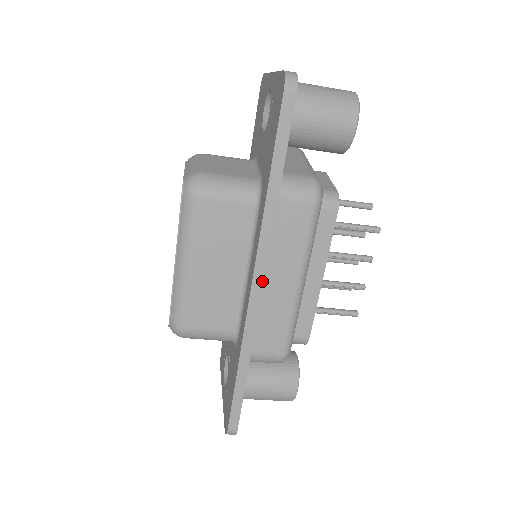
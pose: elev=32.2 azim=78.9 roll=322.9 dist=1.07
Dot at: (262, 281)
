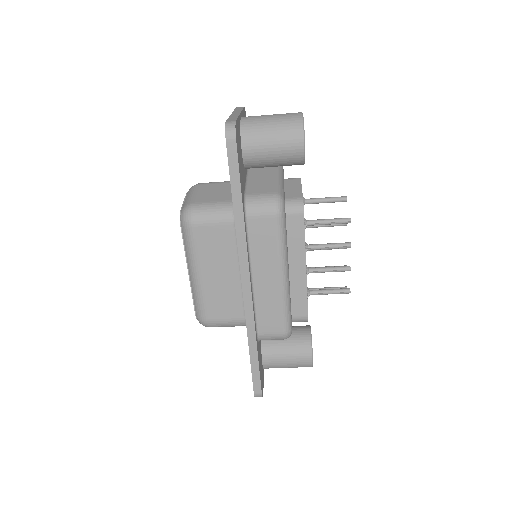
Dot at: (249, 281)
